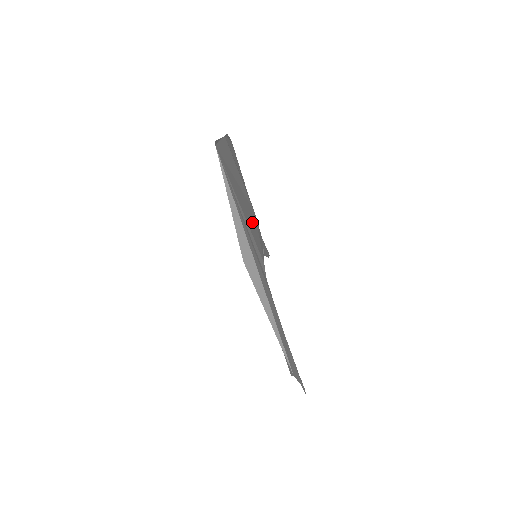
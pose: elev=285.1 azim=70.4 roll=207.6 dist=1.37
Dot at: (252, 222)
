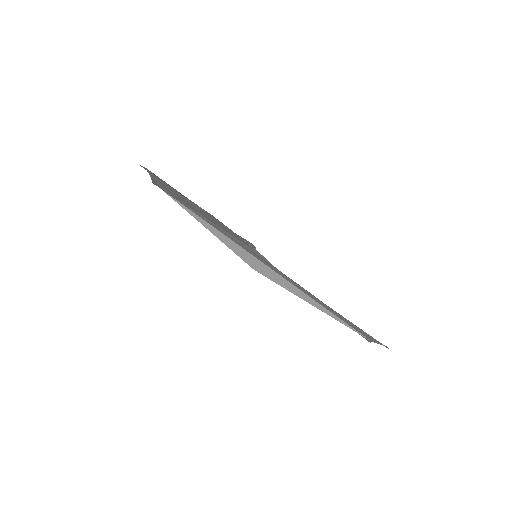
Dot at: (224, 227)
